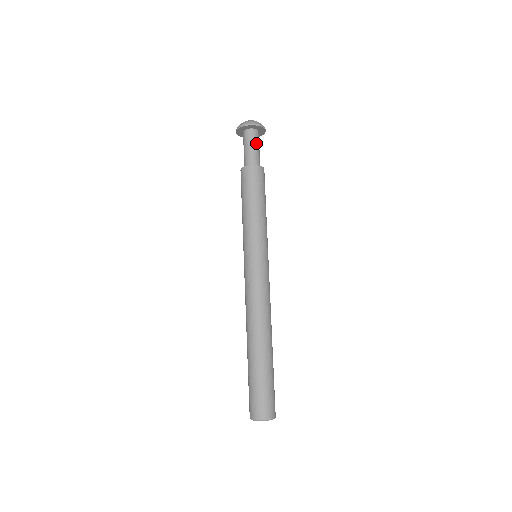
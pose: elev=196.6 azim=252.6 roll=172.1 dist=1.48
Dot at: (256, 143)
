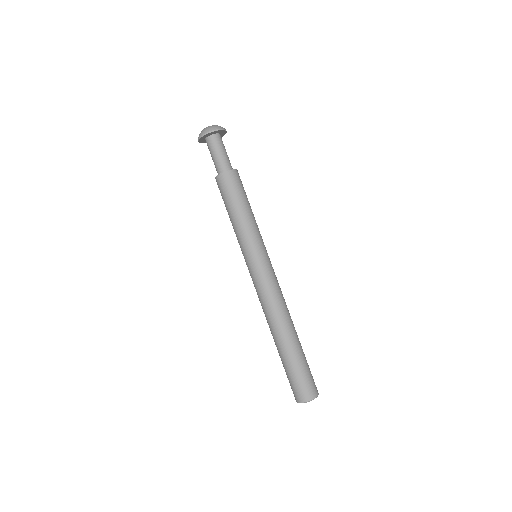
Dot at: (217, 148)
